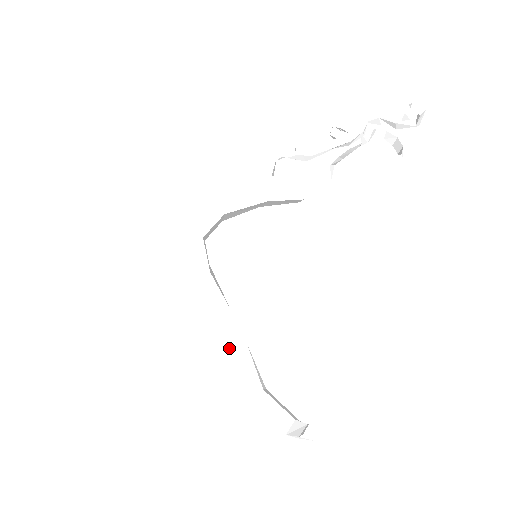
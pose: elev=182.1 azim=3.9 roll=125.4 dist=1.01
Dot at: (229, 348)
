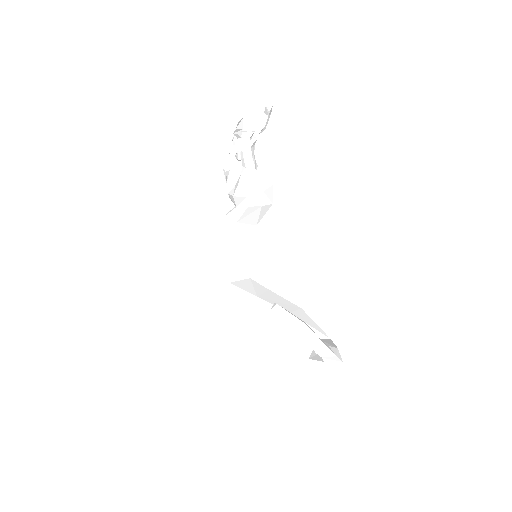
Dot at: (278, 322)
